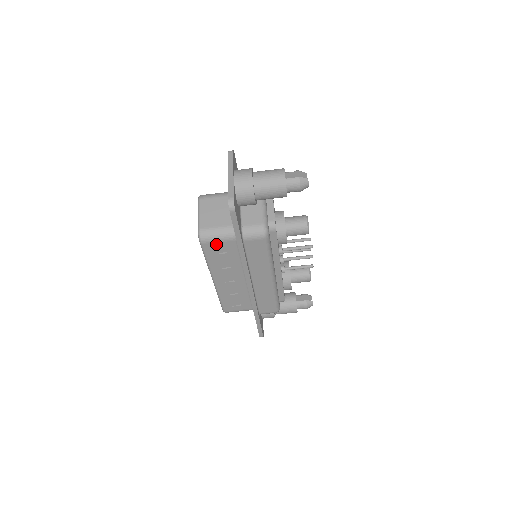
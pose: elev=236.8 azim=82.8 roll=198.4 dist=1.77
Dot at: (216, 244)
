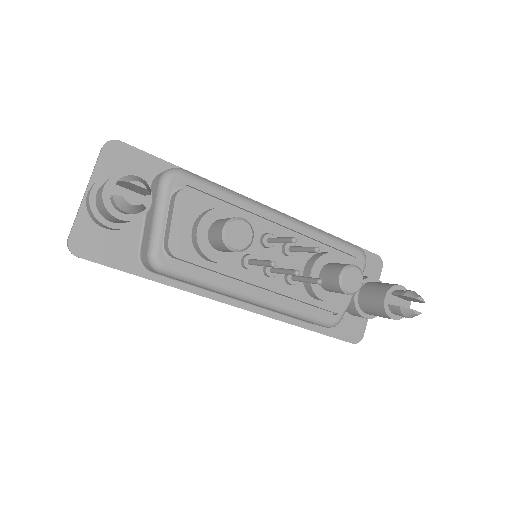
Dot at: occluded
